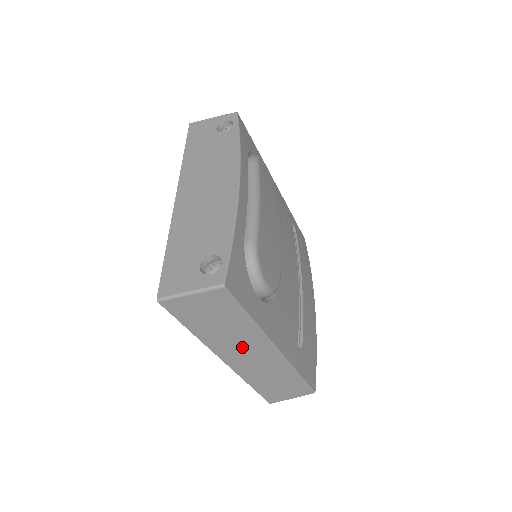
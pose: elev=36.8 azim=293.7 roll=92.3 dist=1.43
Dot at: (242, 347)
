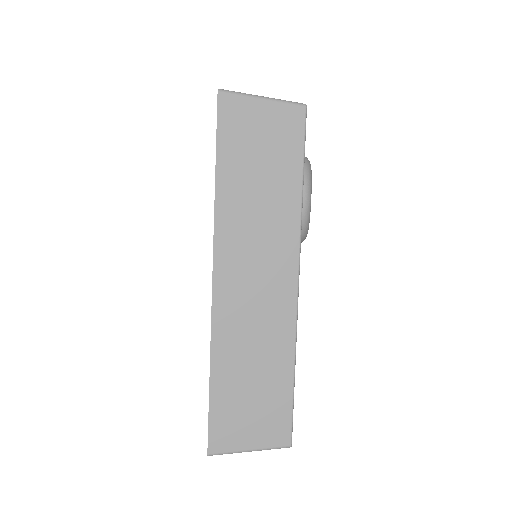
Dot at: (257, 249)
